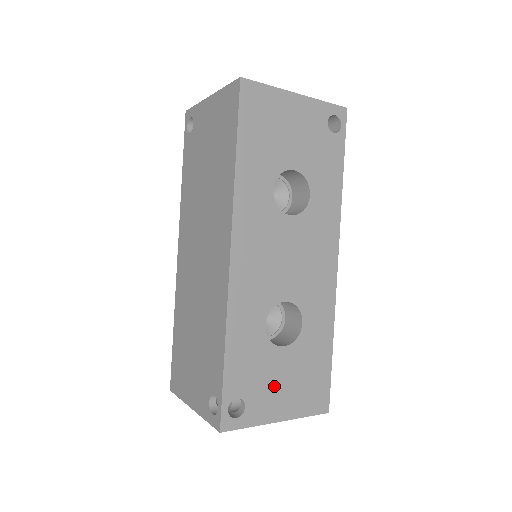
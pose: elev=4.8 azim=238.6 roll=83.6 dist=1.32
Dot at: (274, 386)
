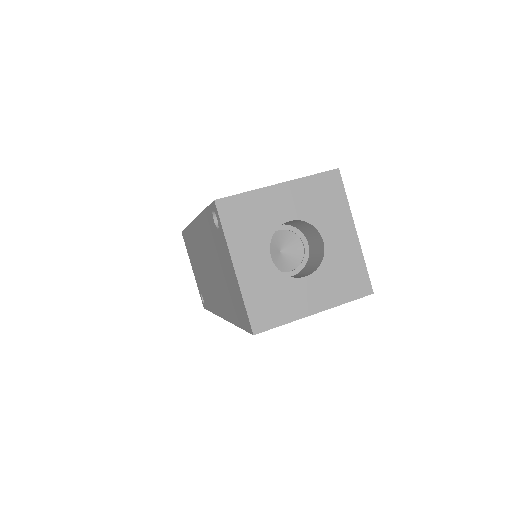
Dot at: occluded
